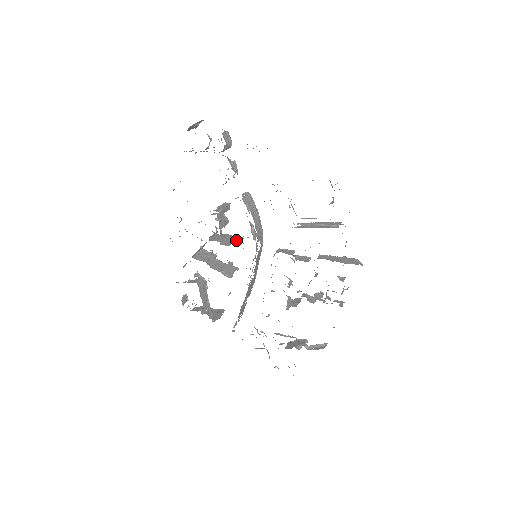
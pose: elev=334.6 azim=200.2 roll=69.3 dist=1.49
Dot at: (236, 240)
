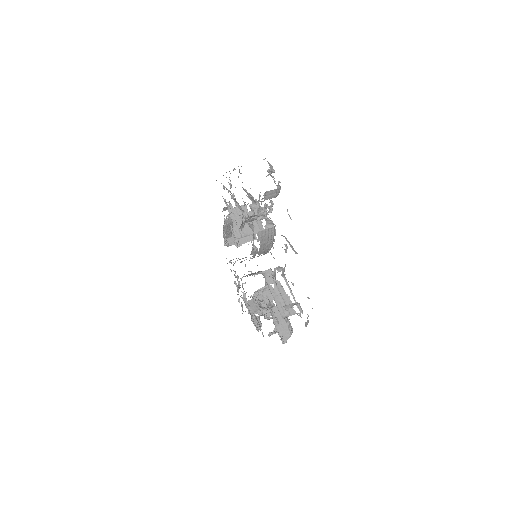
Dot at: (255, 233)
